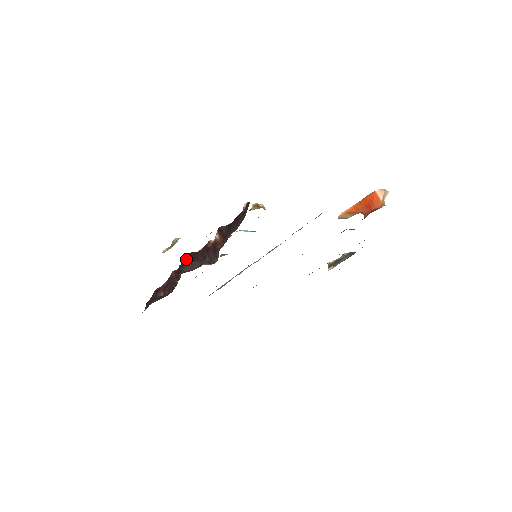
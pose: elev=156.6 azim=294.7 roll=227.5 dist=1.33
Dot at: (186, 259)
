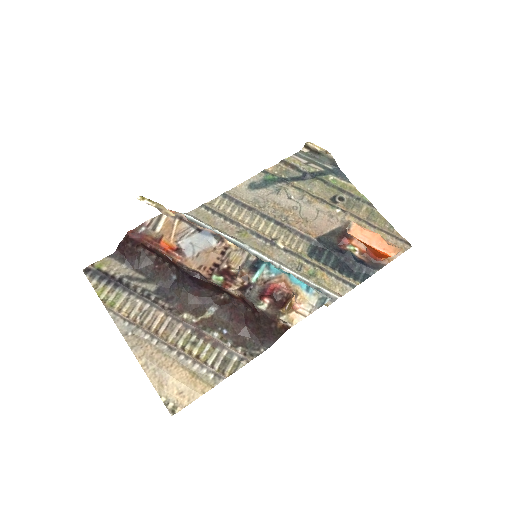
Dot at: (192, 280)
